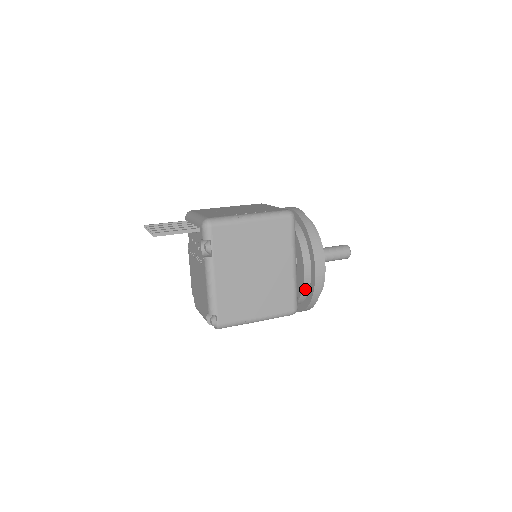
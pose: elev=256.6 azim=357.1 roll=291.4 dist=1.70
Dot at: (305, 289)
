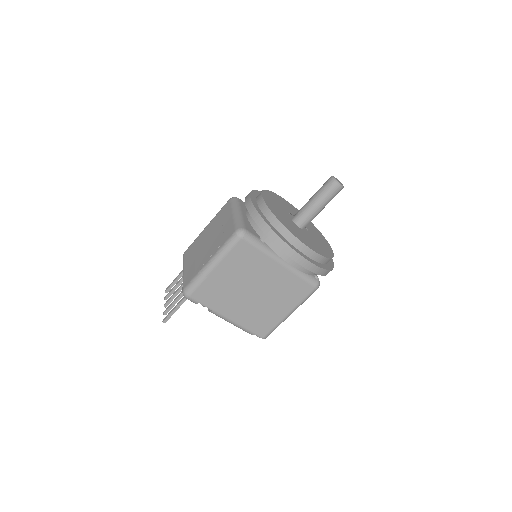
Dot at: (308, 271)
